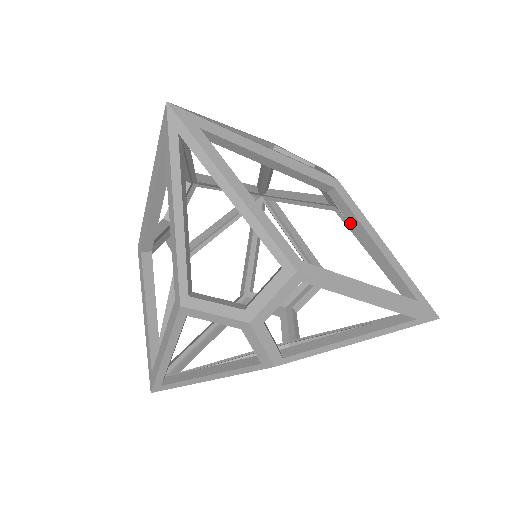
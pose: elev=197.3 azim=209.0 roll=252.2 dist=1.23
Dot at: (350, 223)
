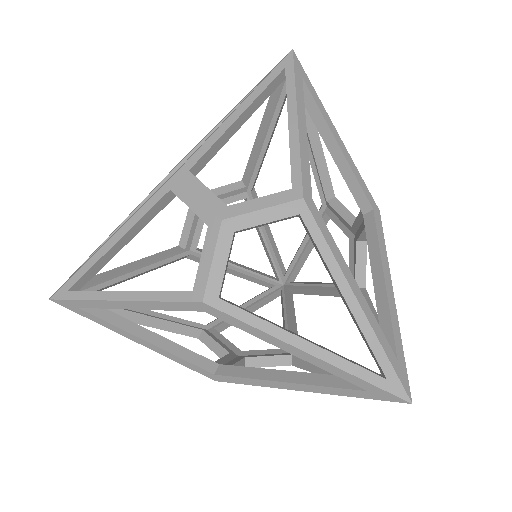
Dot at: (369, 250)
